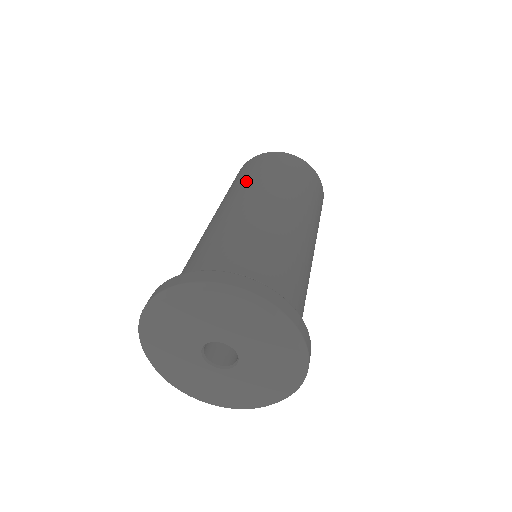
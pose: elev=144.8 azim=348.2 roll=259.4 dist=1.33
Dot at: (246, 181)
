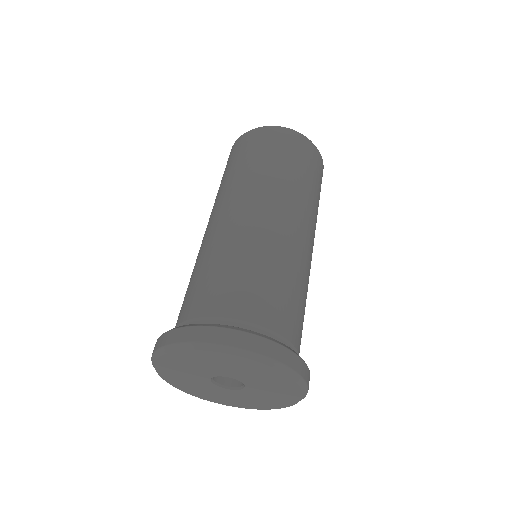
Dot at: (246, 175)
